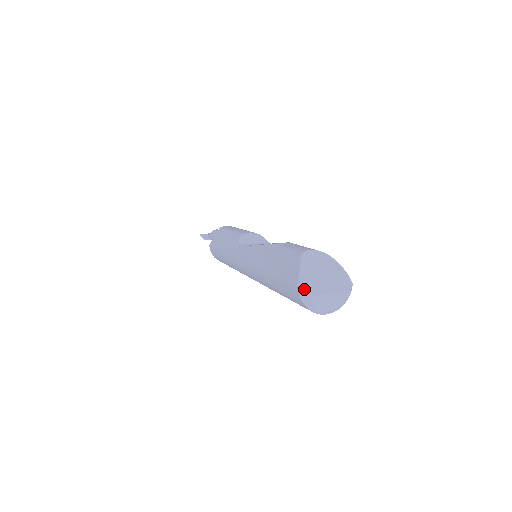
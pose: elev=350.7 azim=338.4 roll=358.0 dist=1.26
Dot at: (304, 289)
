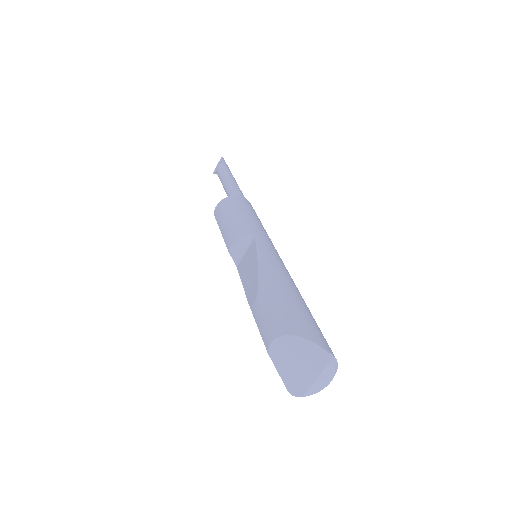
Dot at: (295, 391)
